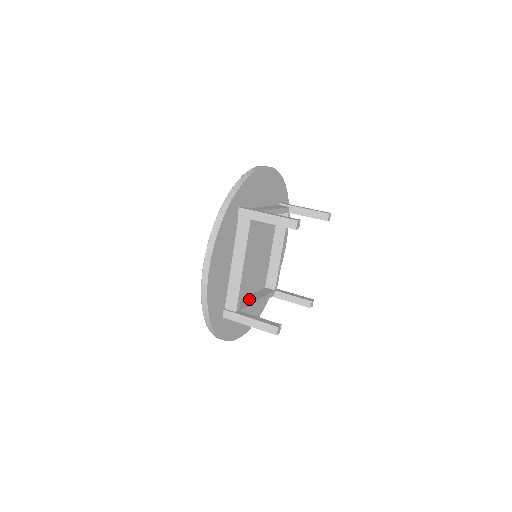
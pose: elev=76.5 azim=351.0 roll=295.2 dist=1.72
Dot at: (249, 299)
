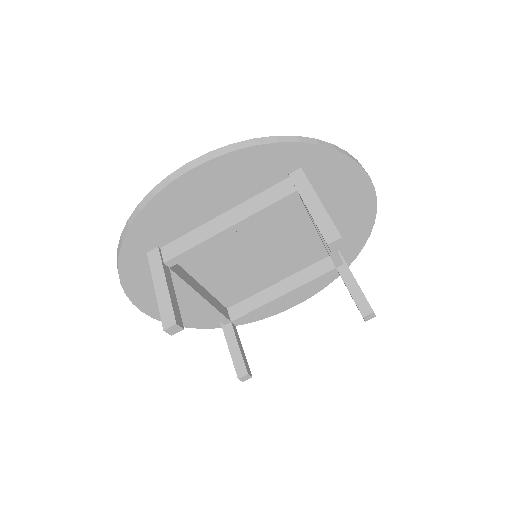
Dot at: (196, 284)
